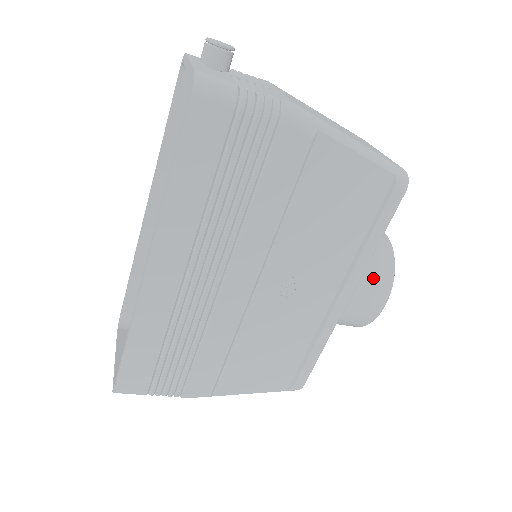
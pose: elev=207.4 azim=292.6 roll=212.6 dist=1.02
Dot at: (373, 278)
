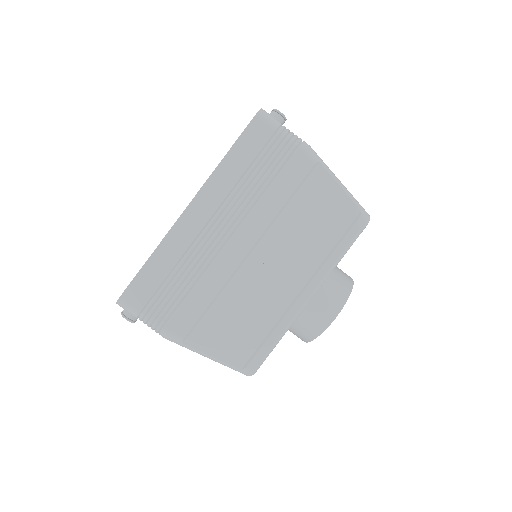
Dot at: (333, 289)
